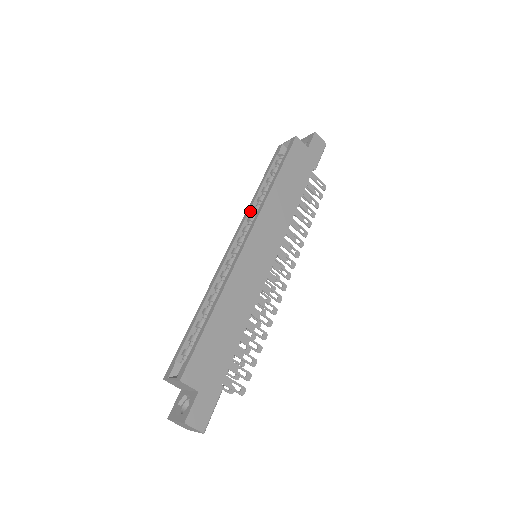
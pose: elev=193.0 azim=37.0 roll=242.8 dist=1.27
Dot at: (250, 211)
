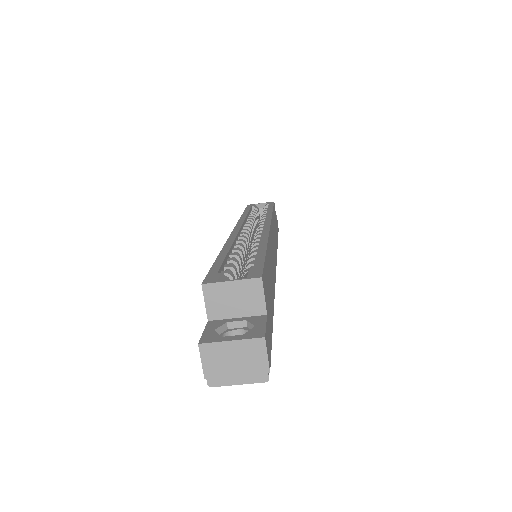
Dot at: (245, 220)
